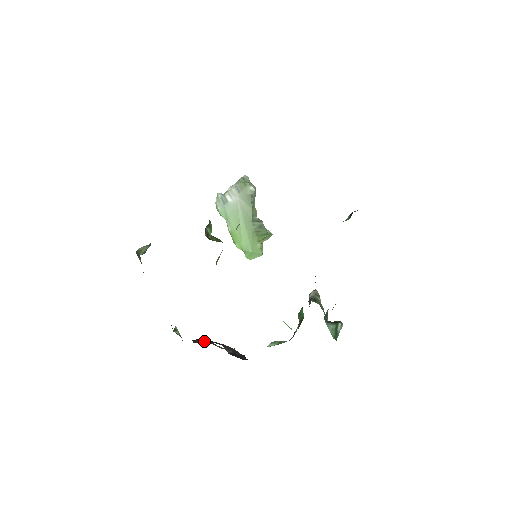
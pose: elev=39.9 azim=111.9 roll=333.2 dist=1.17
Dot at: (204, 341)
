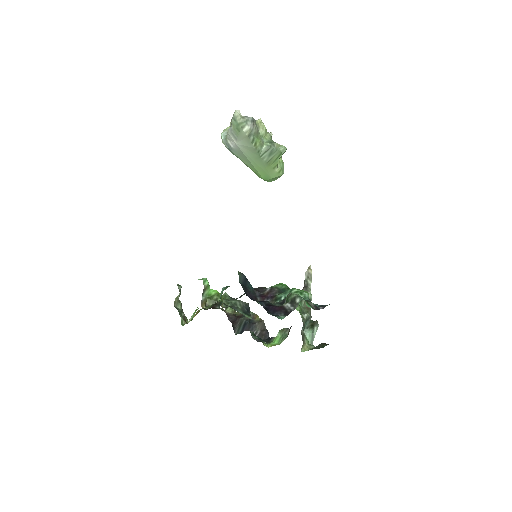
Dot at: (242, 327)
